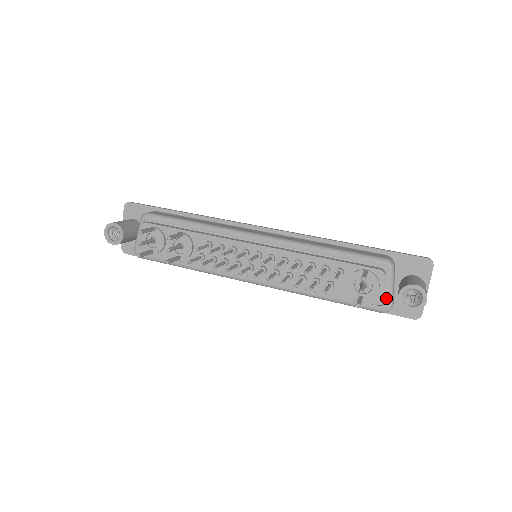
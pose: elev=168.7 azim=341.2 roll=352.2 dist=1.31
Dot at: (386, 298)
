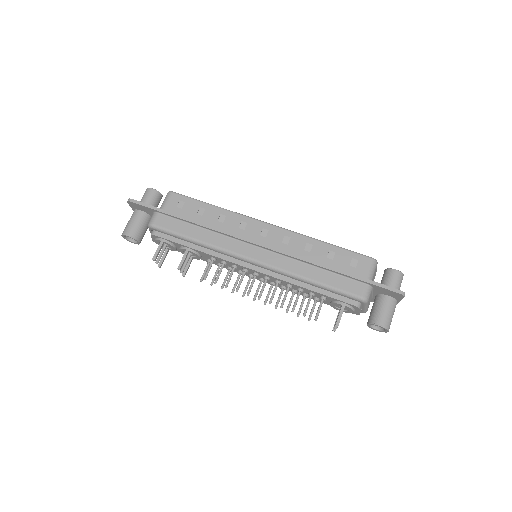
Dot at: occluded
